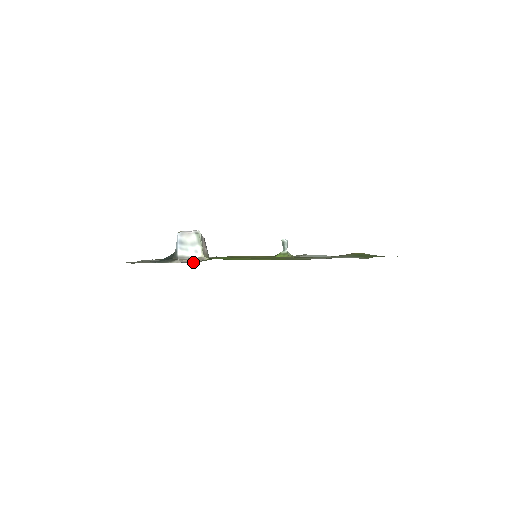
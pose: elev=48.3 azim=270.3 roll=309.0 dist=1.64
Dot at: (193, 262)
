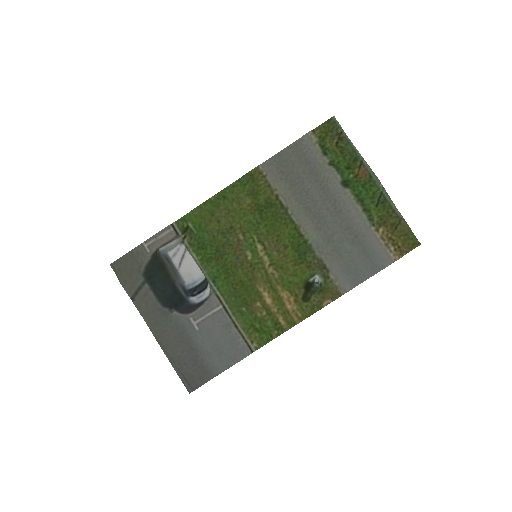
Dot at: (165, 229)
